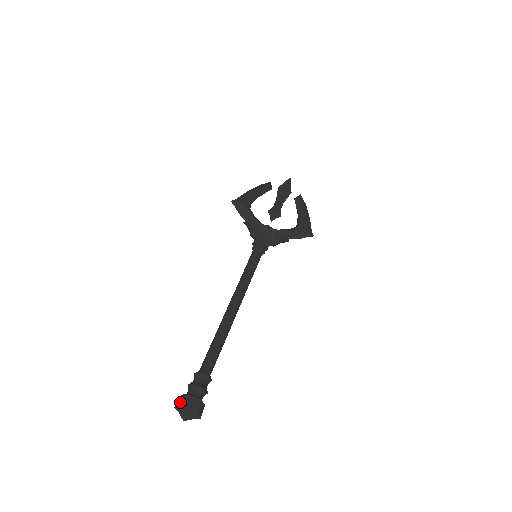
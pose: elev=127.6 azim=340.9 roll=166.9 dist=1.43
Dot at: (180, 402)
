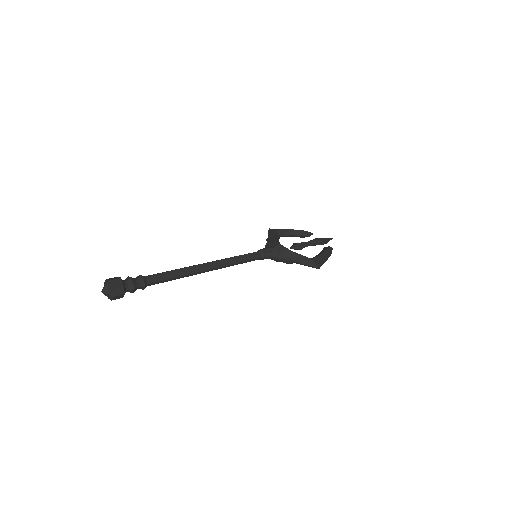
Dot at: occluded
